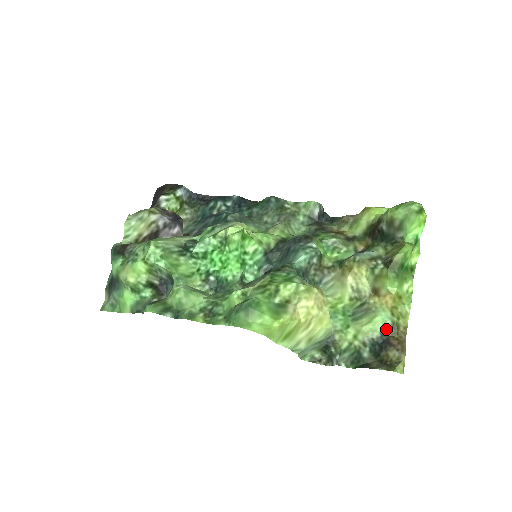
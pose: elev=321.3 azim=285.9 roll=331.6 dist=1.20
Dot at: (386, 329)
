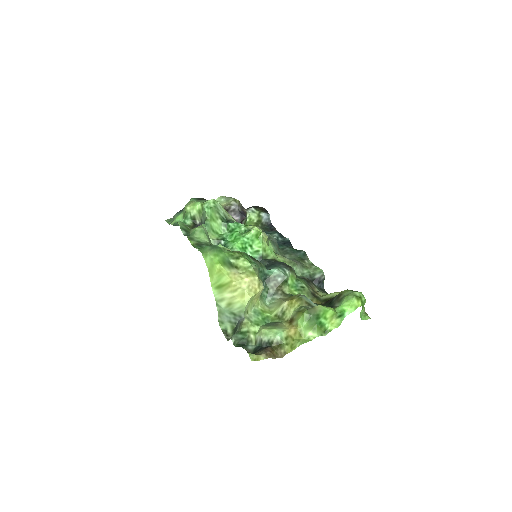
Dot at: (273, 340)
